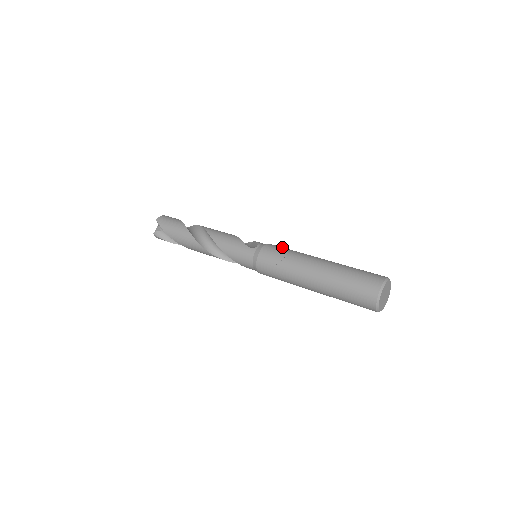
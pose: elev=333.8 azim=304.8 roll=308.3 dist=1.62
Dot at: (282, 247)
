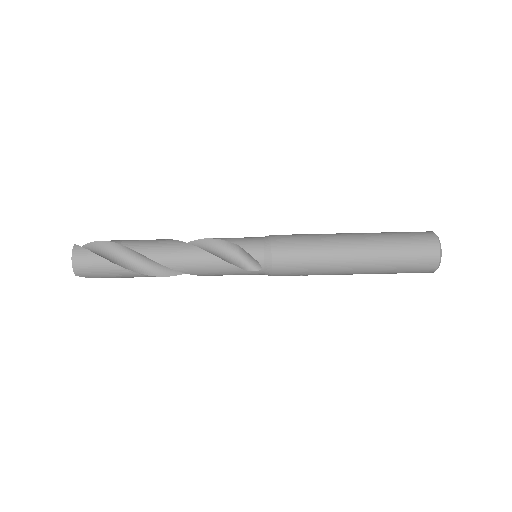
Dot at: (293, 253)
